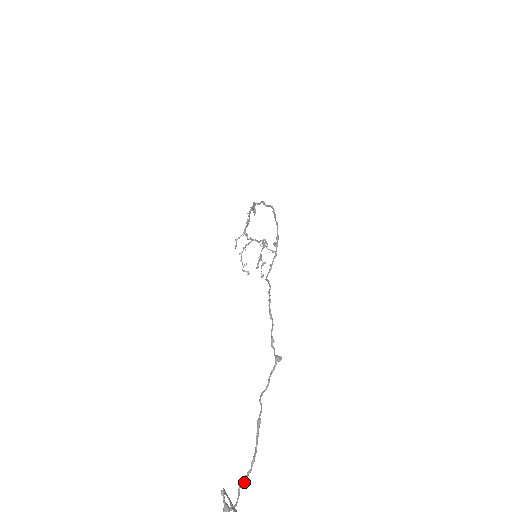
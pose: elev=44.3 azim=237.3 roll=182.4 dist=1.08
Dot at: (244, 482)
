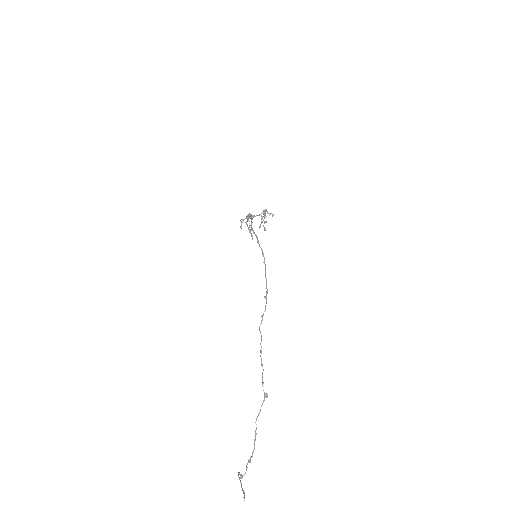
Dot at: (249, 462)
